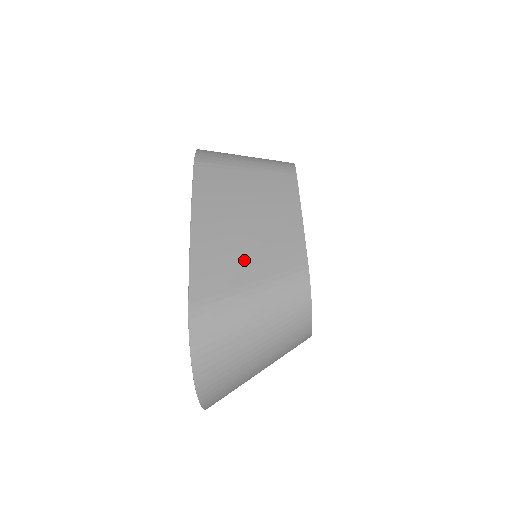
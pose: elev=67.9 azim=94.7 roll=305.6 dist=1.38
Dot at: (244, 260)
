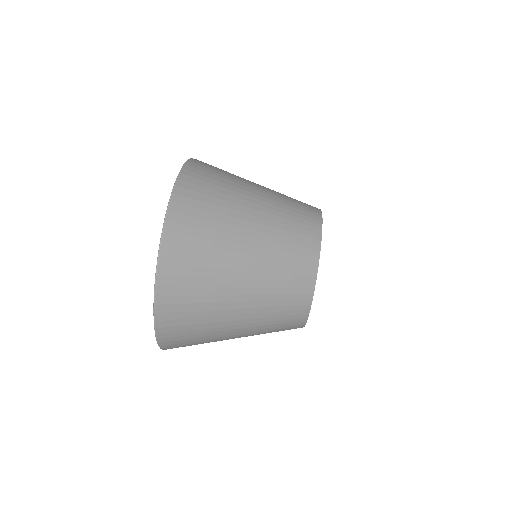
Dot at: occluded
